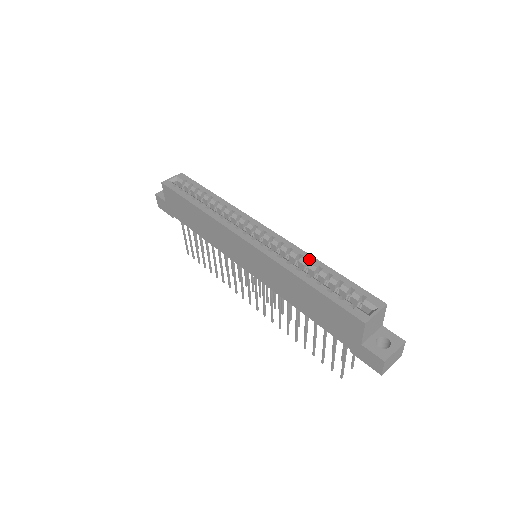
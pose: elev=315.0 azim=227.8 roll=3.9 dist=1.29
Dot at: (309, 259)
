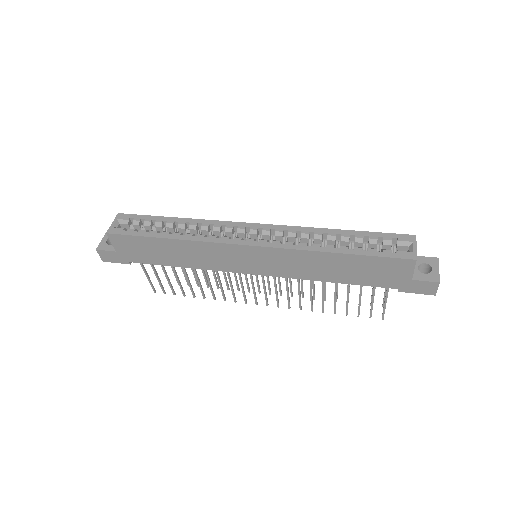
Dot at: (322, 232)
